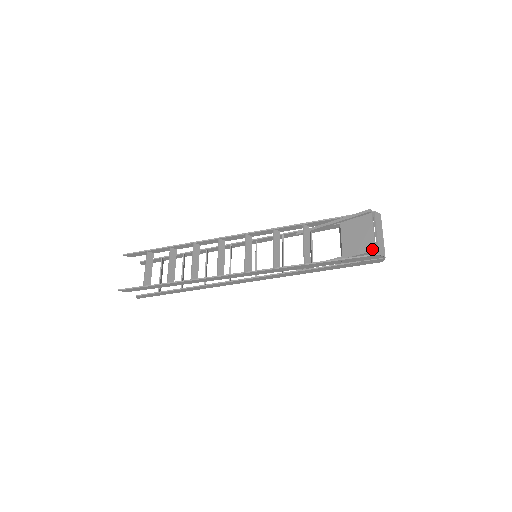
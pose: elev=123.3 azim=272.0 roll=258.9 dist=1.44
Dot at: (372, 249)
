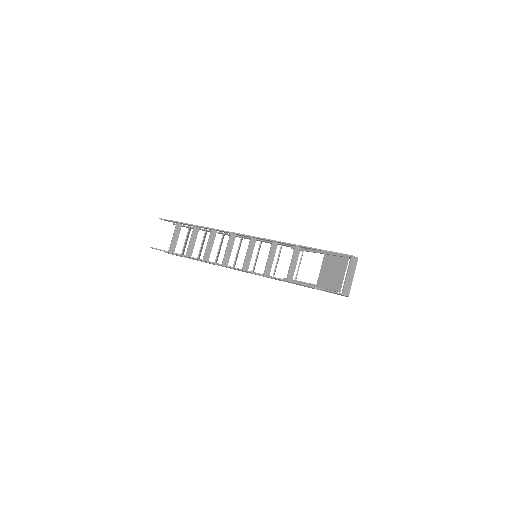
Dot at: (337, 290)
